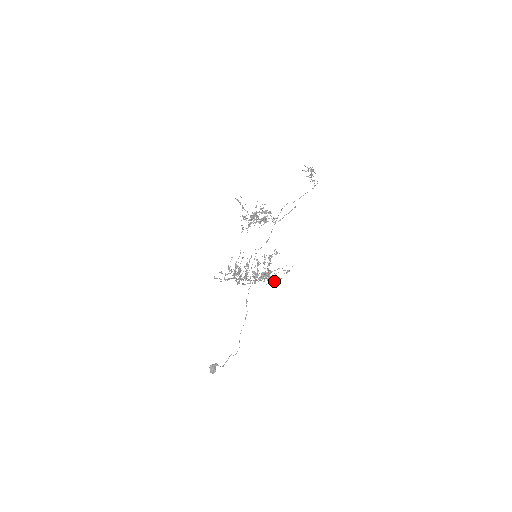
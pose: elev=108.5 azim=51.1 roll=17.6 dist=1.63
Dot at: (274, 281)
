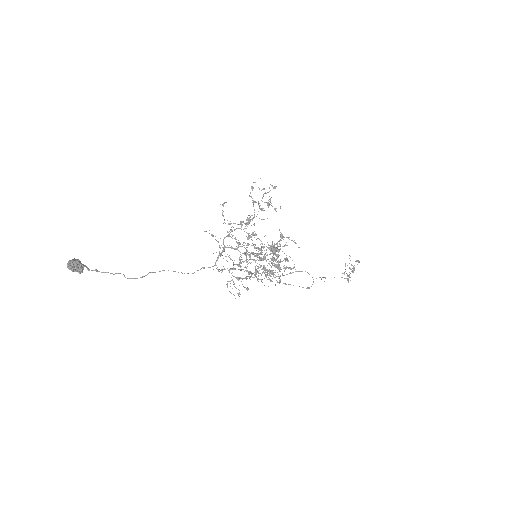
Dot at: (264, 267)
